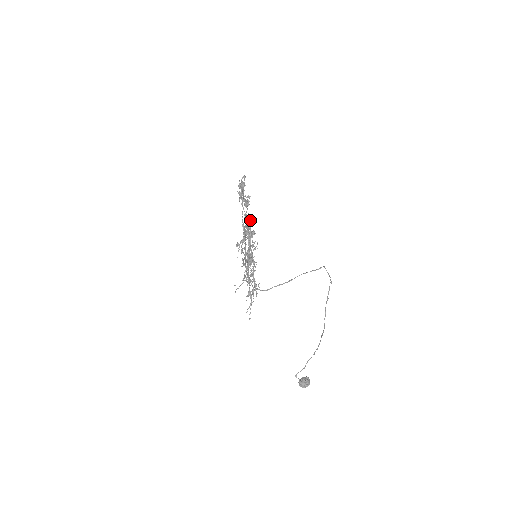
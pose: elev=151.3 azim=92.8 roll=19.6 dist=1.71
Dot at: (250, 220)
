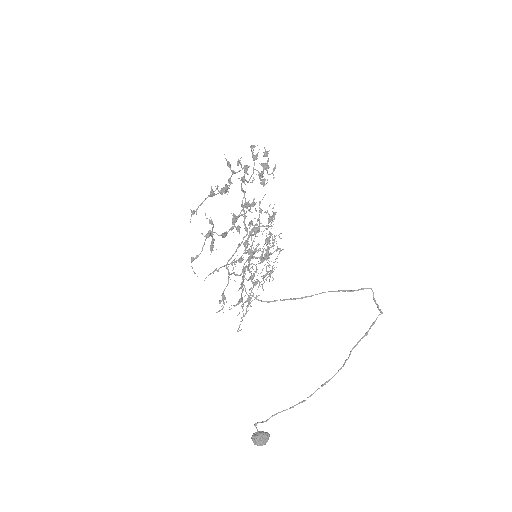
Dot at: (248, 209)
